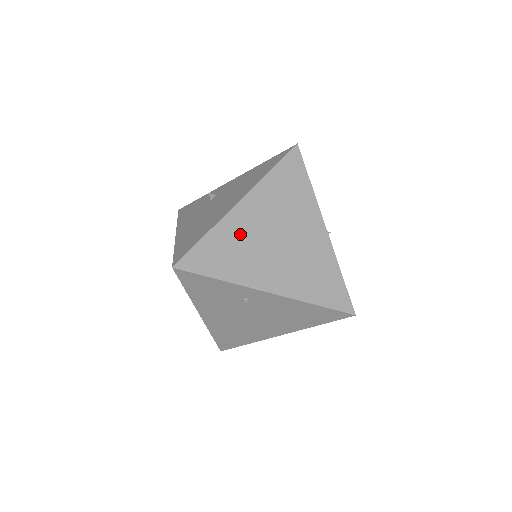
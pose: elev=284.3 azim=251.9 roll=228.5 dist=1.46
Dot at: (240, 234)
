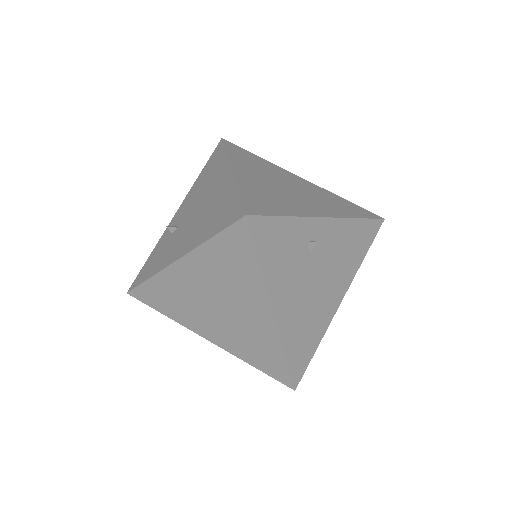
Dot at: (260, 187)
